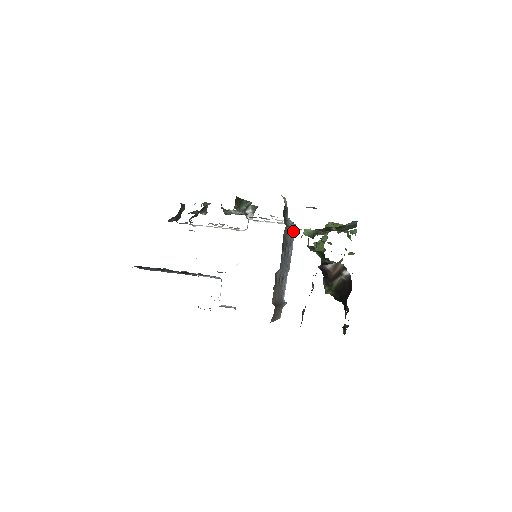
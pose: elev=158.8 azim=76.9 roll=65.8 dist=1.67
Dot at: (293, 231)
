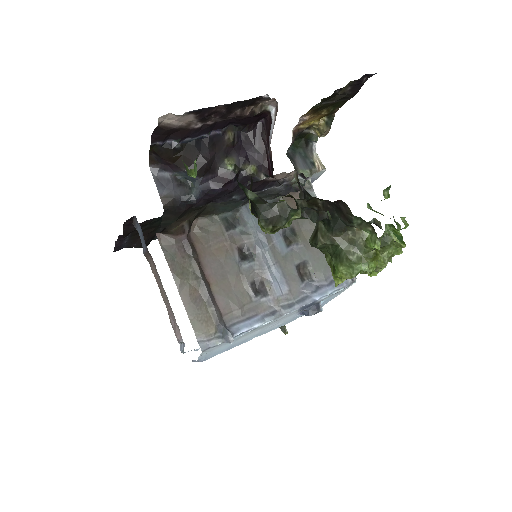
Dot at: occluded
